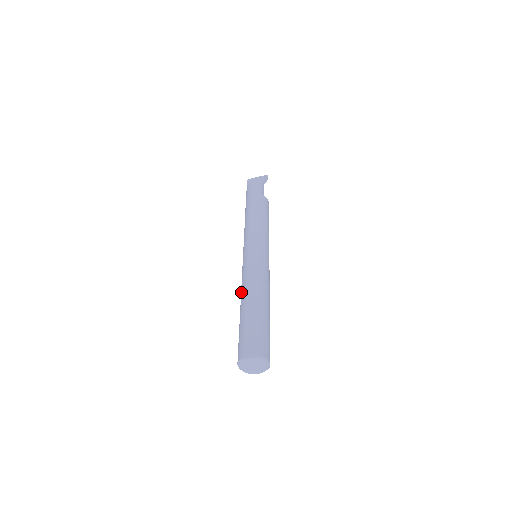
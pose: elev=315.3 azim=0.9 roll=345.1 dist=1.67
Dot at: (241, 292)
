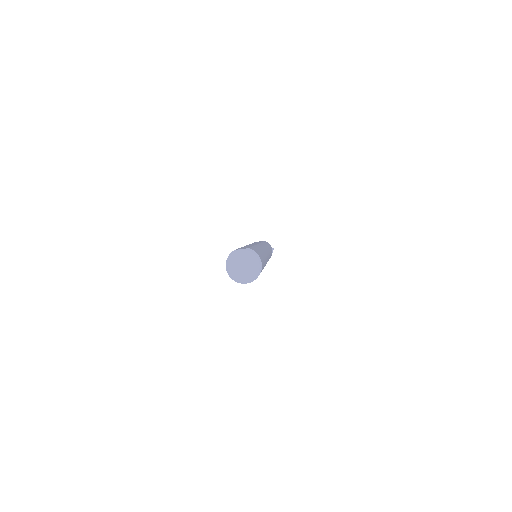
Dot at: occluded
